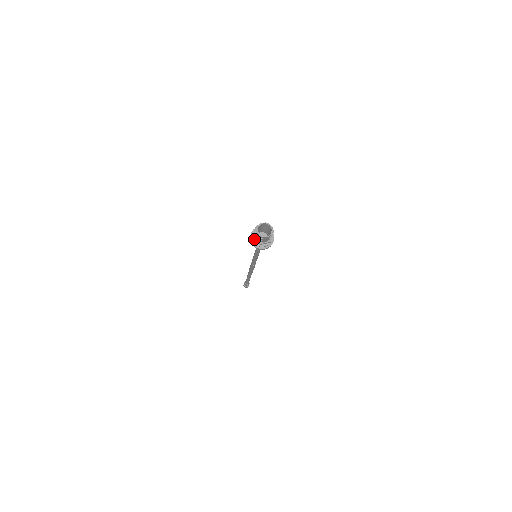
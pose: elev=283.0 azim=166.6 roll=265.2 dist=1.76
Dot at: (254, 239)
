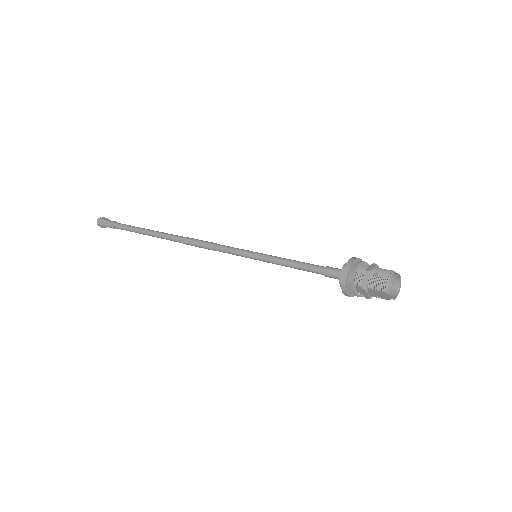
Dot at: (357, 271)
